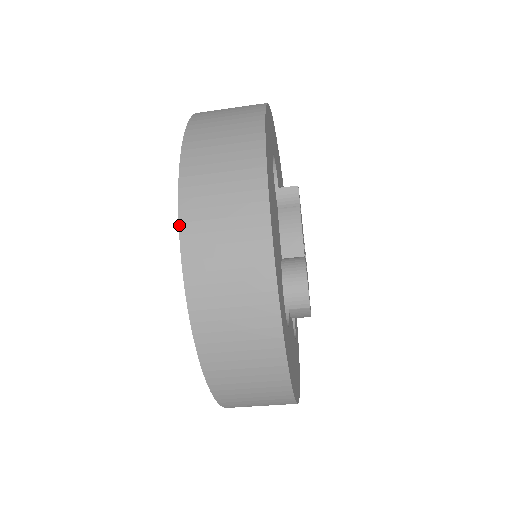
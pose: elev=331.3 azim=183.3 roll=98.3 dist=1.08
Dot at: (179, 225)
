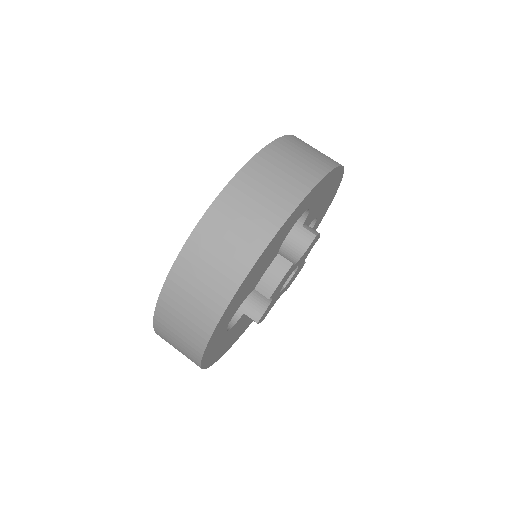
Dot at: (183, 247)
